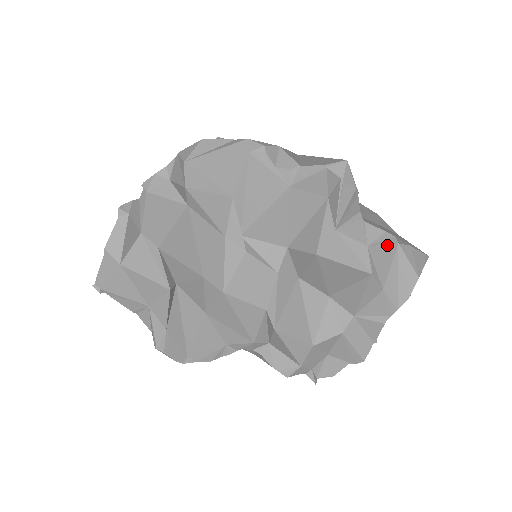
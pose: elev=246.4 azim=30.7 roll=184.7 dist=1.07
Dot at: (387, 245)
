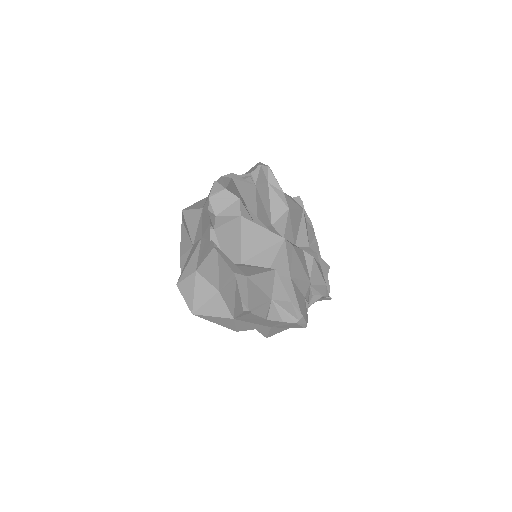
Dot at: occluded
